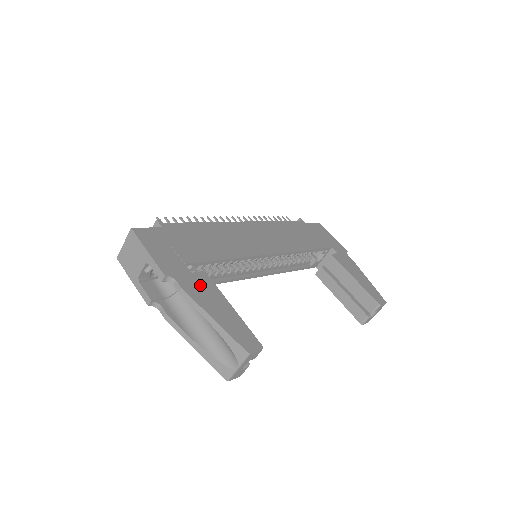
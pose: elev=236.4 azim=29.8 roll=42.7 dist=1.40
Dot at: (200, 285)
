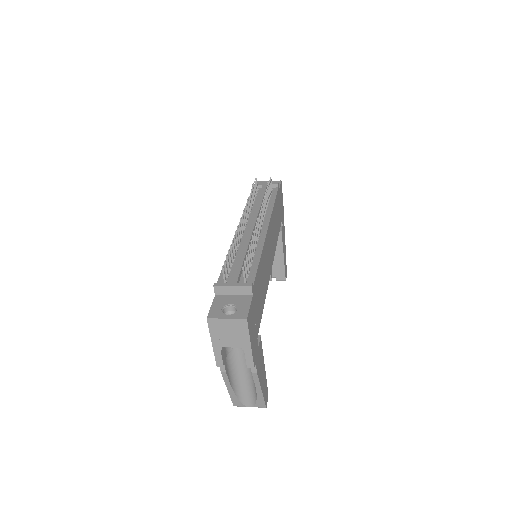
Dot at: (260, 358)
